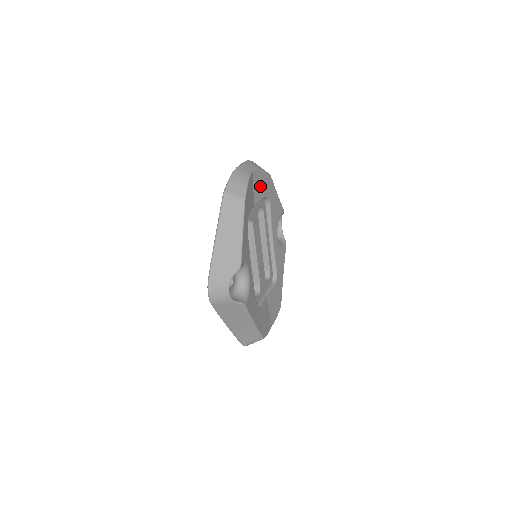
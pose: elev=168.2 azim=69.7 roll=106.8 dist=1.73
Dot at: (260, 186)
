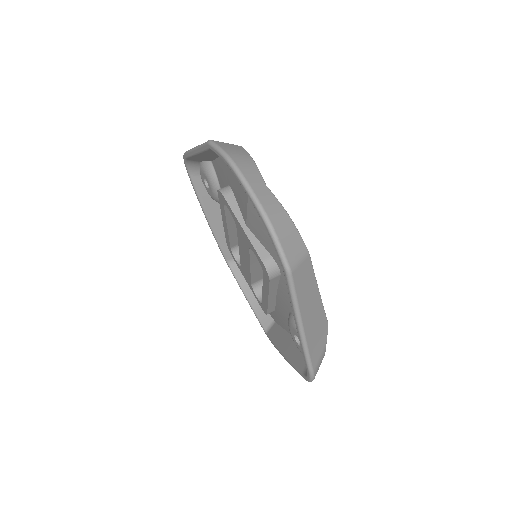
Dot at: occluded
